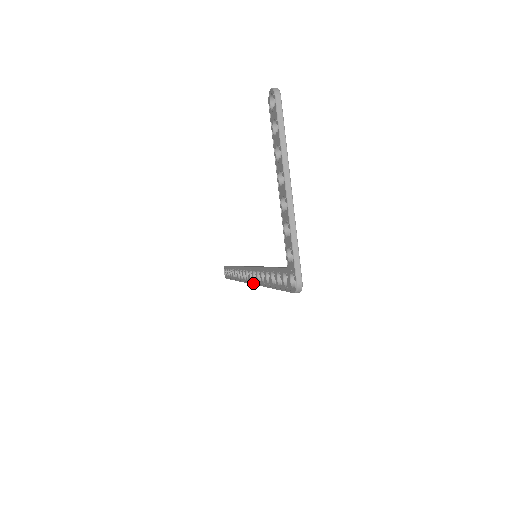
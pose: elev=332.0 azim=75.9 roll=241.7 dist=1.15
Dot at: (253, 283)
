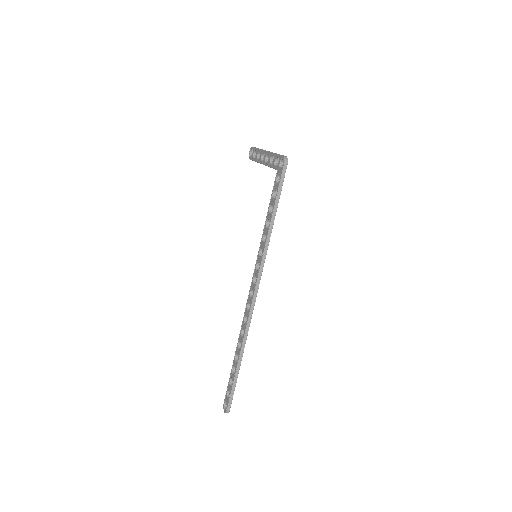
Dot at: (257, 275)
